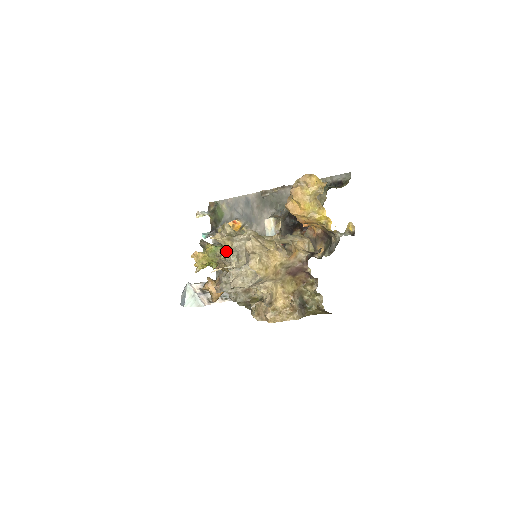
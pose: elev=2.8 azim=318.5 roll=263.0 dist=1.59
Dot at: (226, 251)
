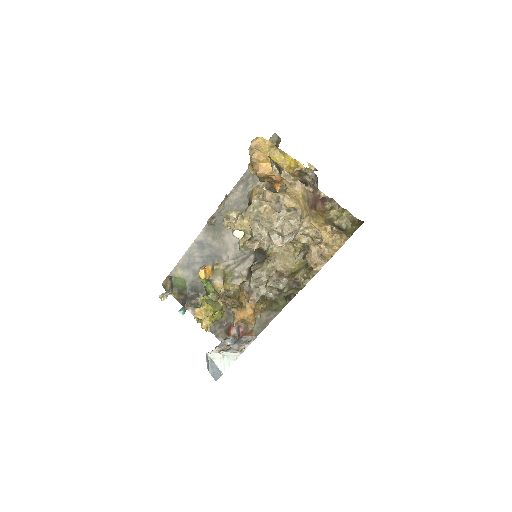
Dot at: (245, 236)
